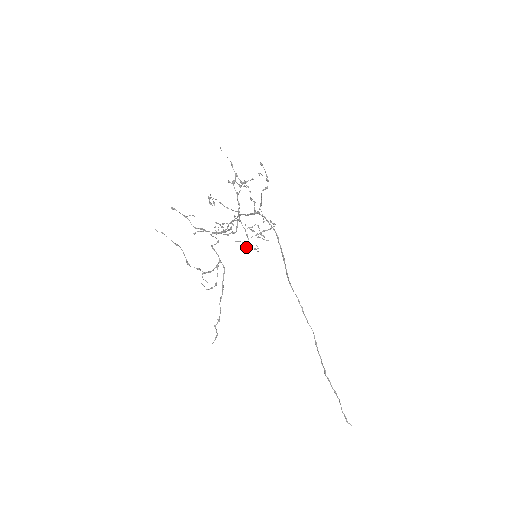
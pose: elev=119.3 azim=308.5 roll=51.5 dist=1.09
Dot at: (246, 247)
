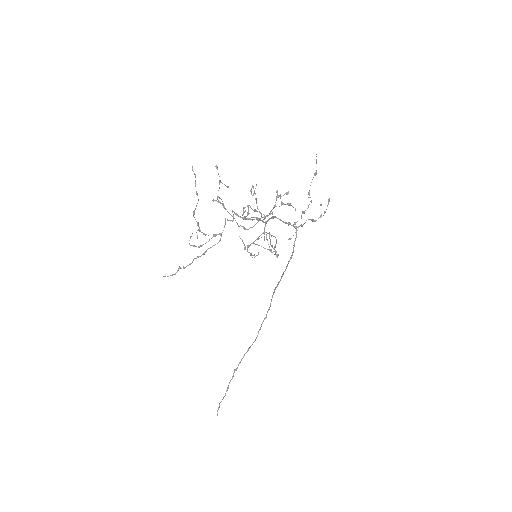
Dot at: (244, 247)
